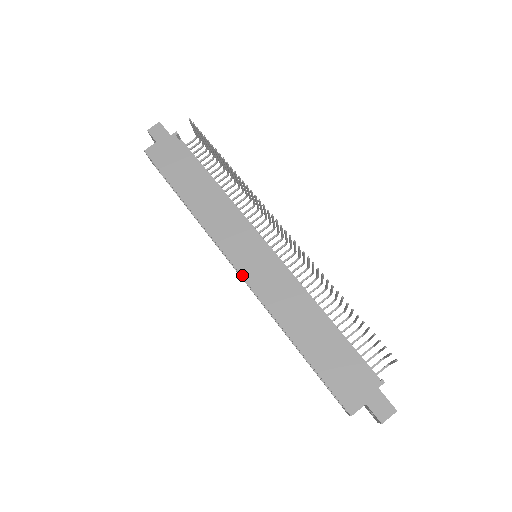
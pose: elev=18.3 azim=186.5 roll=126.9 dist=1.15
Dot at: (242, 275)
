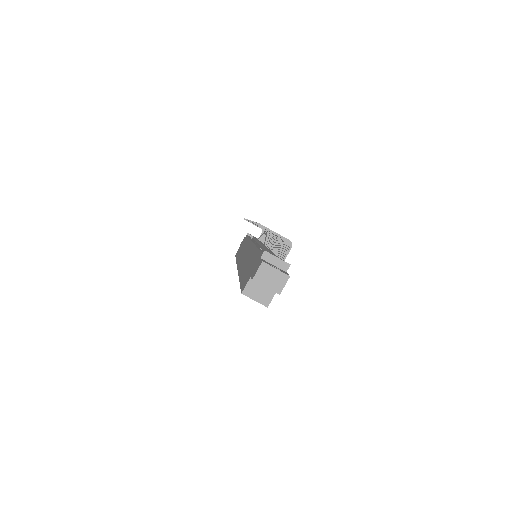
Dot at: occluded
